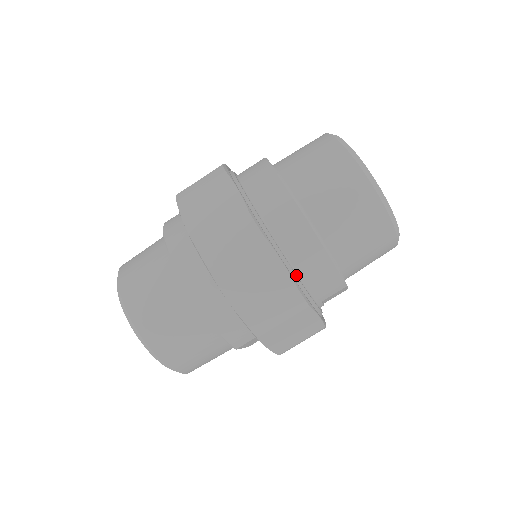
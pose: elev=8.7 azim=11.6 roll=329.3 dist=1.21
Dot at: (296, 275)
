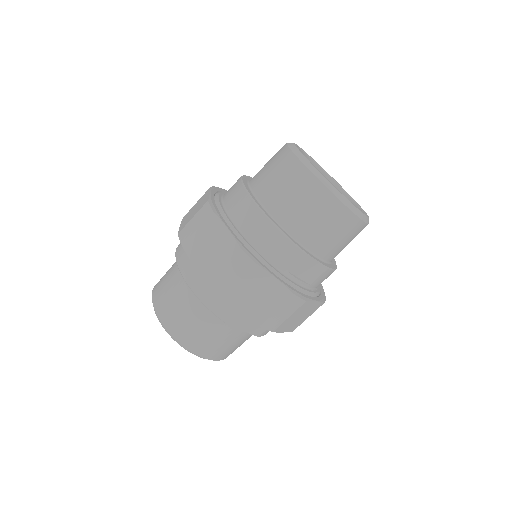
Dot at: (247, 242)
